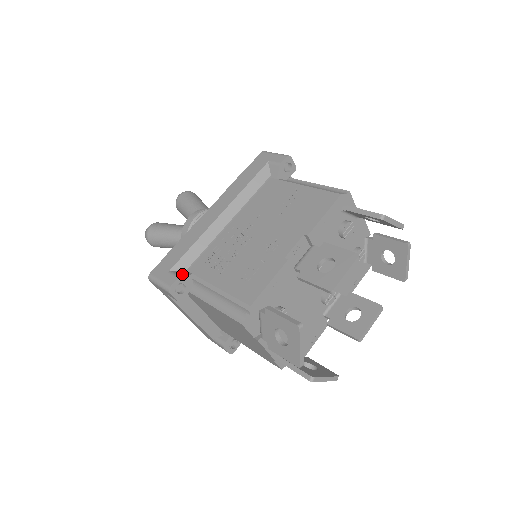
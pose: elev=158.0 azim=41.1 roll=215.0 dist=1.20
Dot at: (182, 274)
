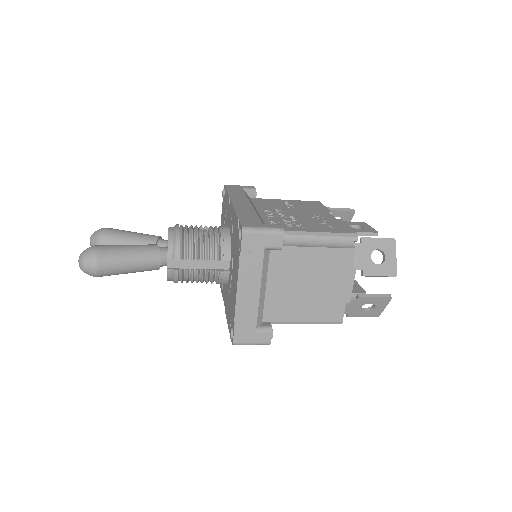
Dot at: occluded
